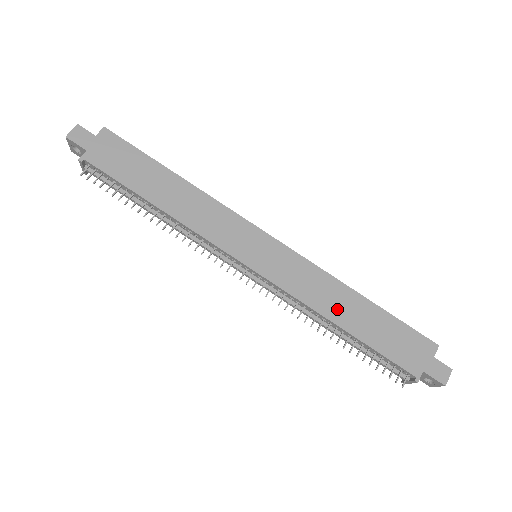
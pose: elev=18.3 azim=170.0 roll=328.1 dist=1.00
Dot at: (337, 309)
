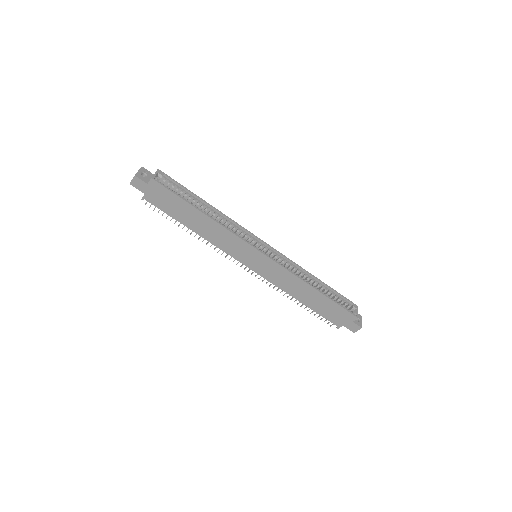
Dot at: (299, 294)
